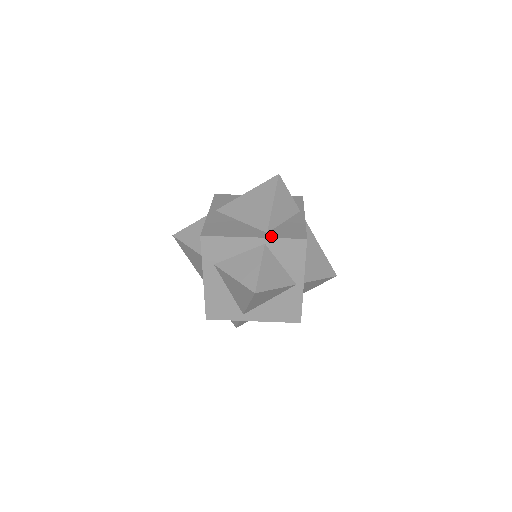
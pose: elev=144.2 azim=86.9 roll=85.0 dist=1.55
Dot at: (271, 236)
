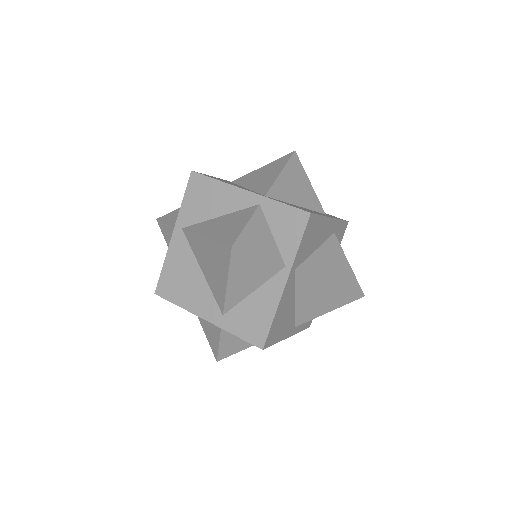
Dot at: (224, 326)
